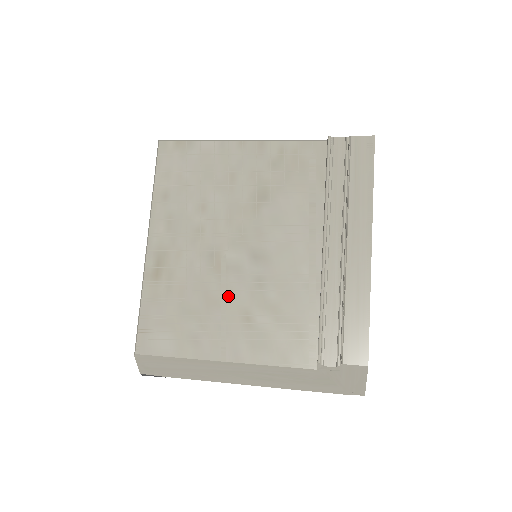
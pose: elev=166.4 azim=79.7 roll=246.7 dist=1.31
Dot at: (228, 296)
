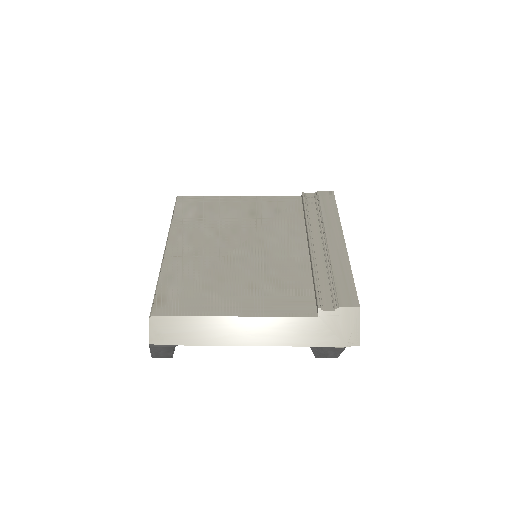
Dot at: (236, 275)
